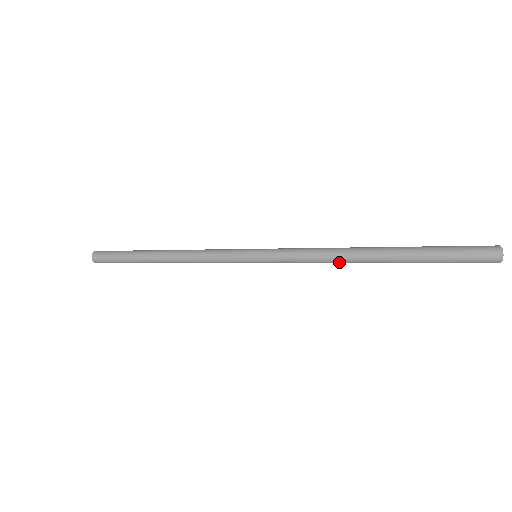
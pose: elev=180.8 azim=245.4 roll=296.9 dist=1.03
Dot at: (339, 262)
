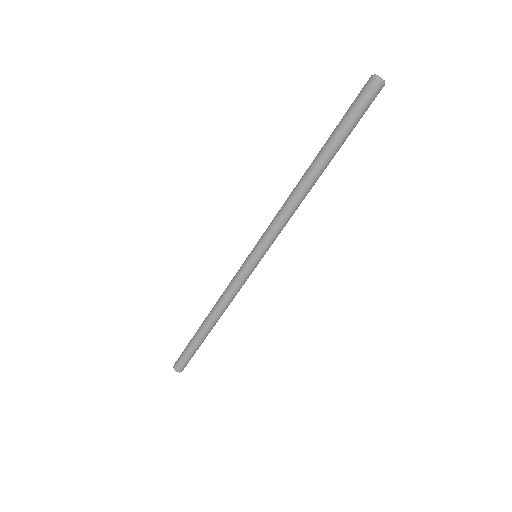
Dot at: (292, 194)
